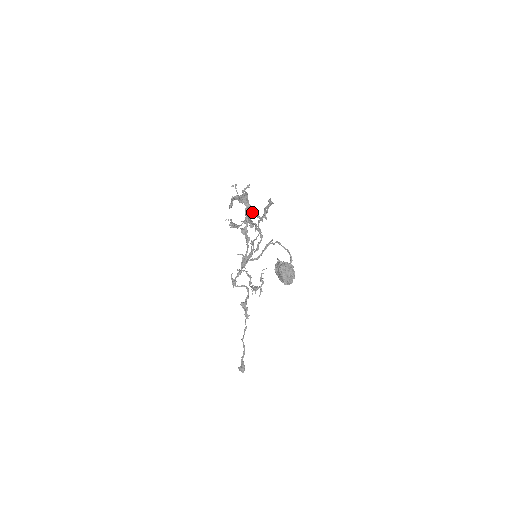
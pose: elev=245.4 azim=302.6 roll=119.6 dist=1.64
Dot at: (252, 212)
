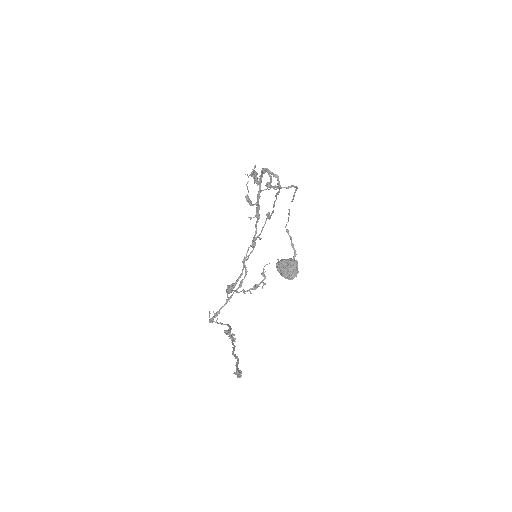
Dot at: (274, 176)
